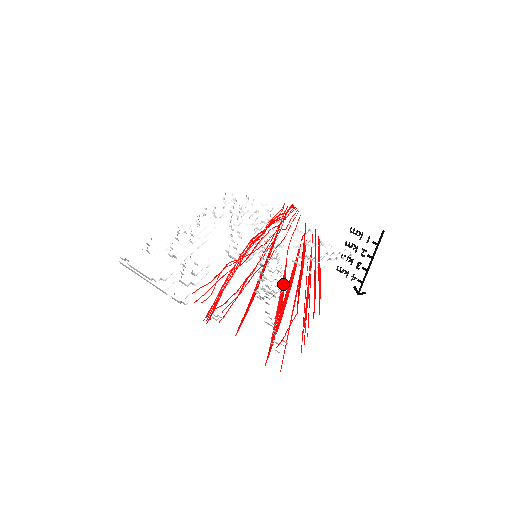
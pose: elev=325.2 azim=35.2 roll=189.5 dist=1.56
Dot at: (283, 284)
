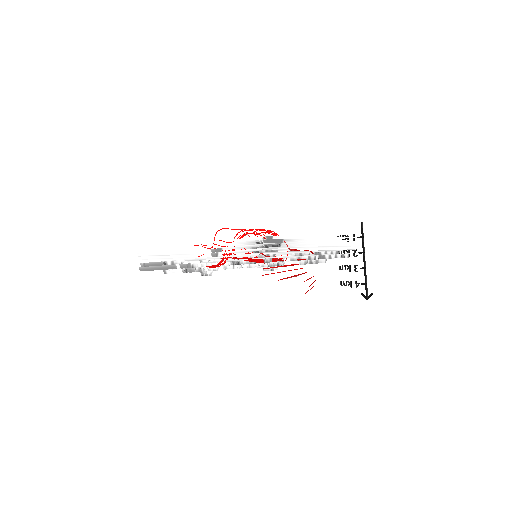
Dot at: occluded
